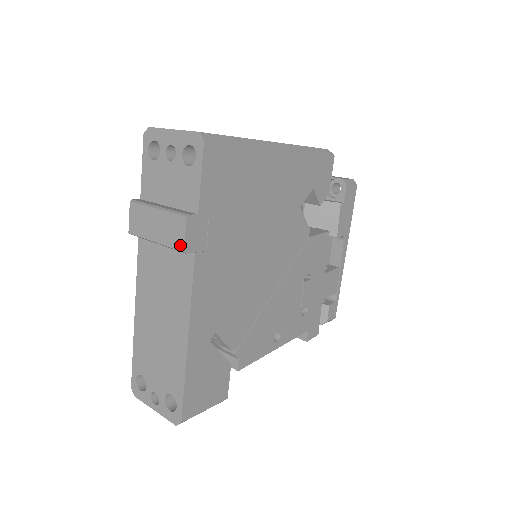
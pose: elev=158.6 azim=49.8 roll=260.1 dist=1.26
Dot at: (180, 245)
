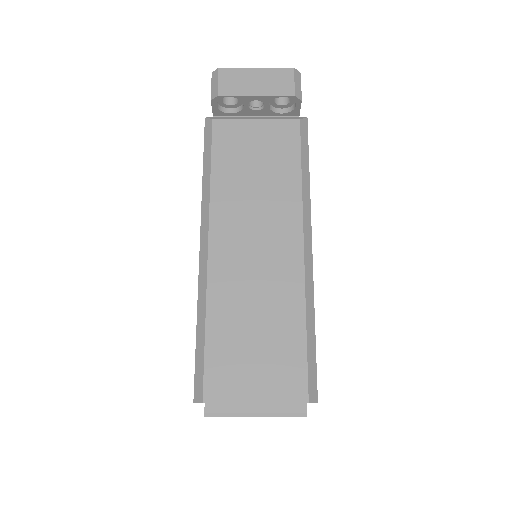
Dot at: occluded
